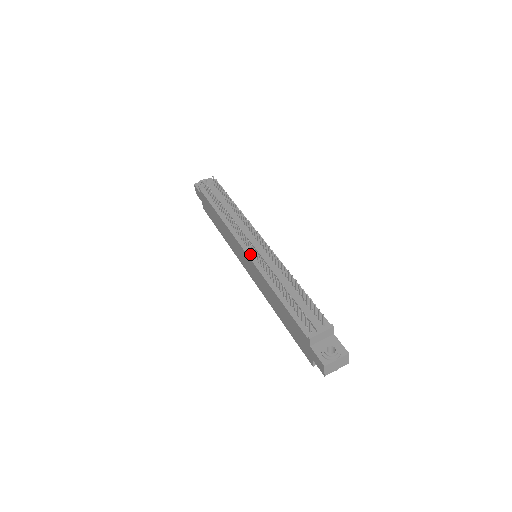
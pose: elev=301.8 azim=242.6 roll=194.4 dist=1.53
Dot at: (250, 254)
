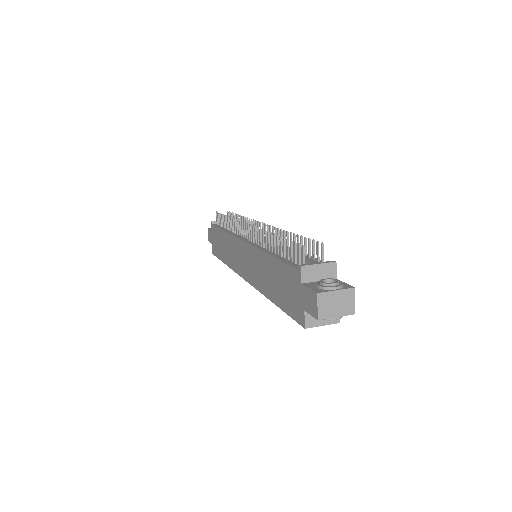
Dot at: (248, 241)
